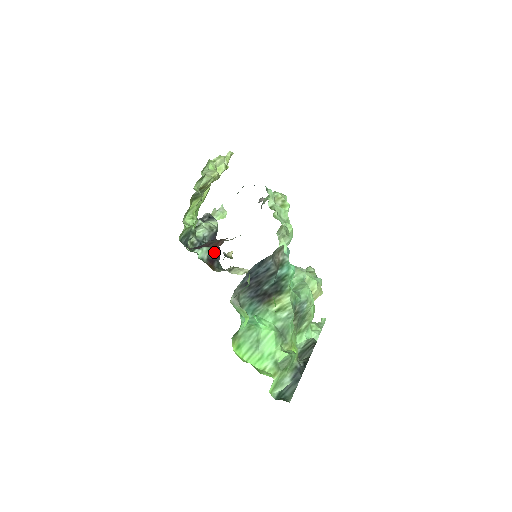
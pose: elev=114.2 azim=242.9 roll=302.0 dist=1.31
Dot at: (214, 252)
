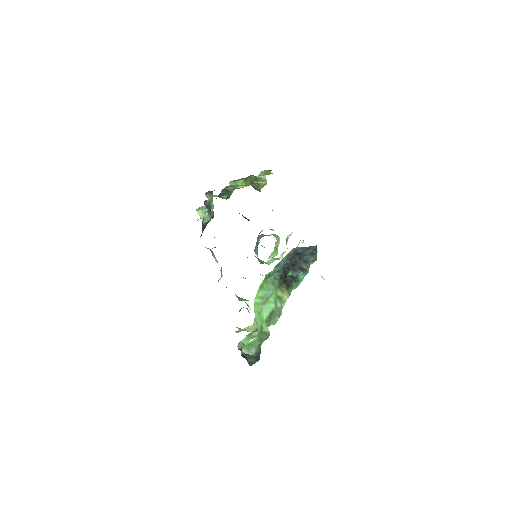
Dot at: (205, 227)
